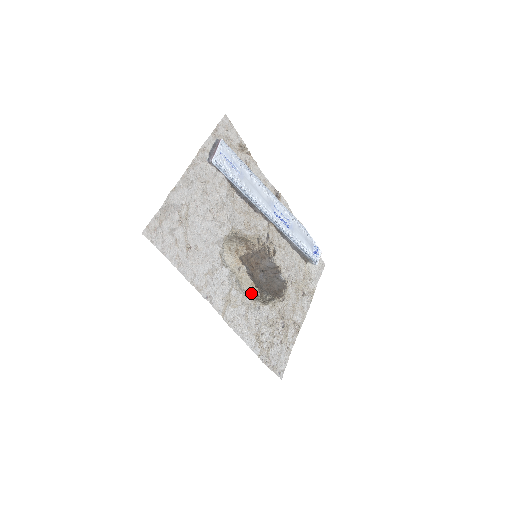
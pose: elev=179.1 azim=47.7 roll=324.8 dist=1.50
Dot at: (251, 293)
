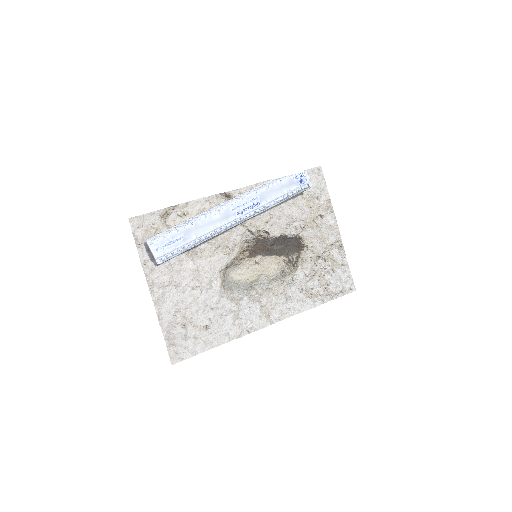
Dot at: (280, 266)
